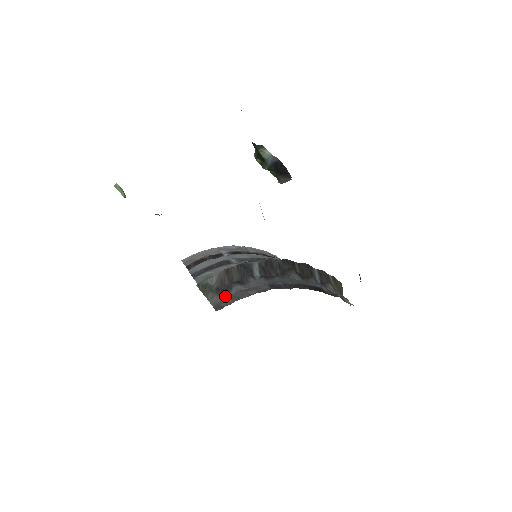
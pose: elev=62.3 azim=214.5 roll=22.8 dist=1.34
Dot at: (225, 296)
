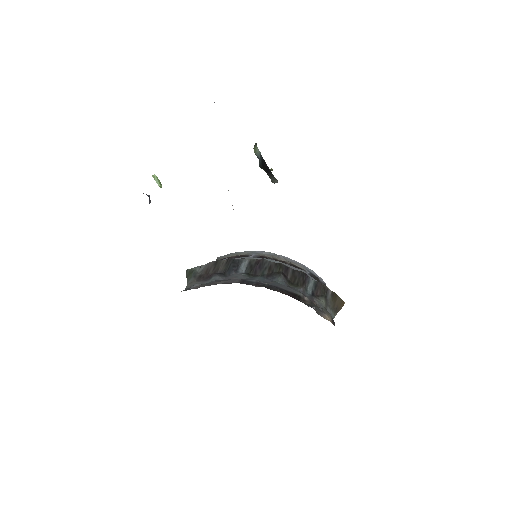
Dot at: (201, 283)
